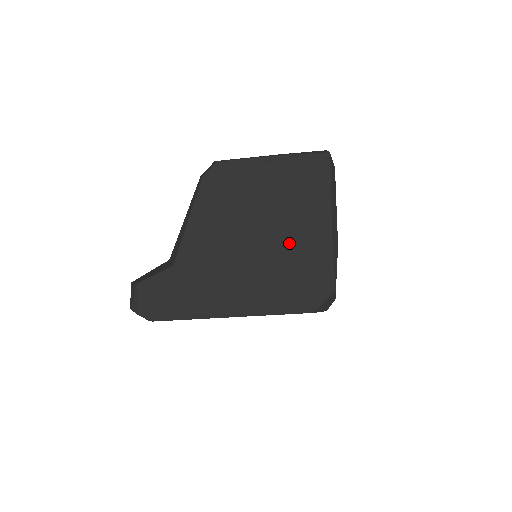
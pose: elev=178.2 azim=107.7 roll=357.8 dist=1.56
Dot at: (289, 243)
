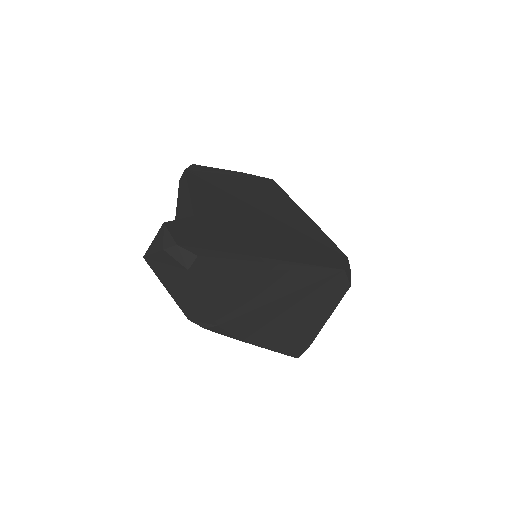
Dot at: (285, 221)
